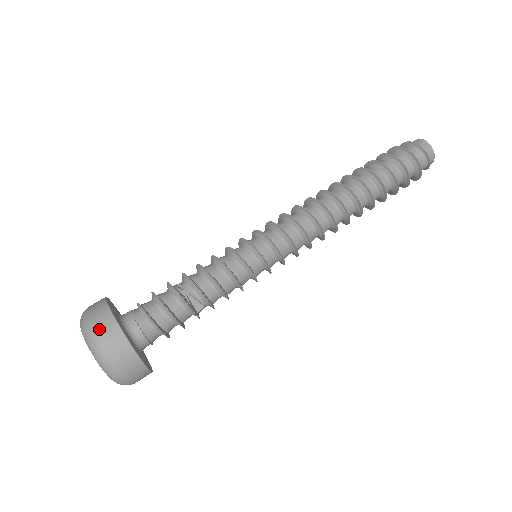
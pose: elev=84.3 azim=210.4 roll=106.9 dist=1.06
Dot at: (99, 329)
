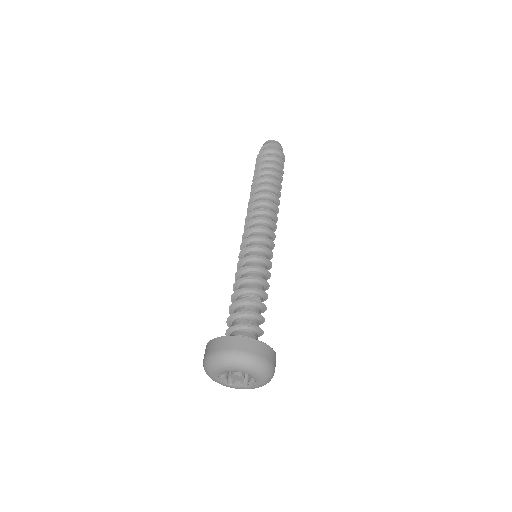
Dot at: (219, 349)
